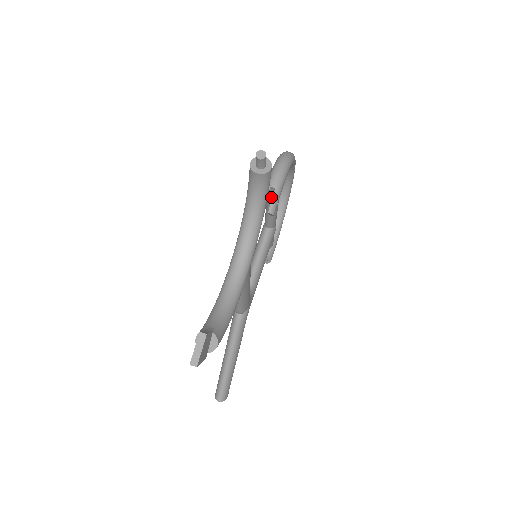
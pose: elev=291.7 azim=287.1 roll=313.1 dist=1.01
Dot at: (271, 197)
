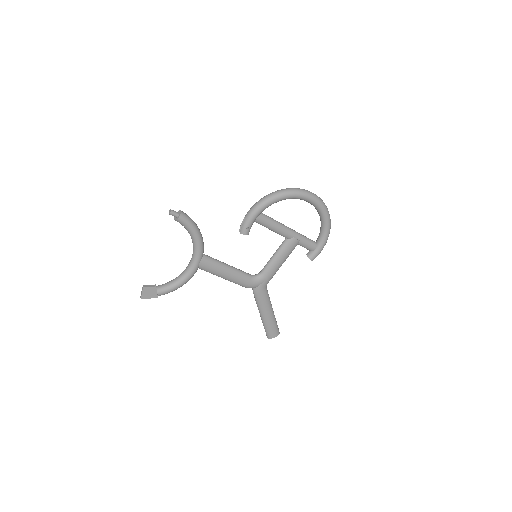
Dot at: occluded
